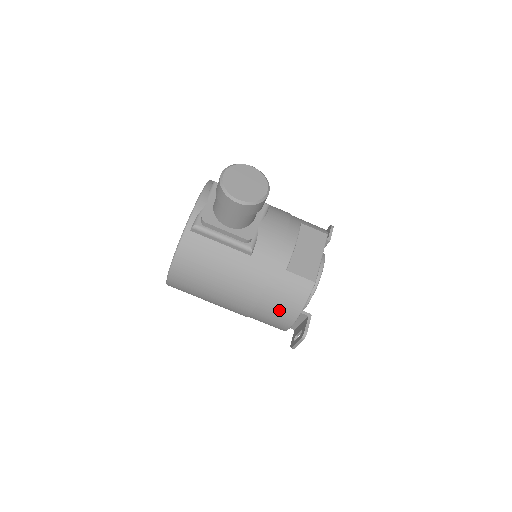
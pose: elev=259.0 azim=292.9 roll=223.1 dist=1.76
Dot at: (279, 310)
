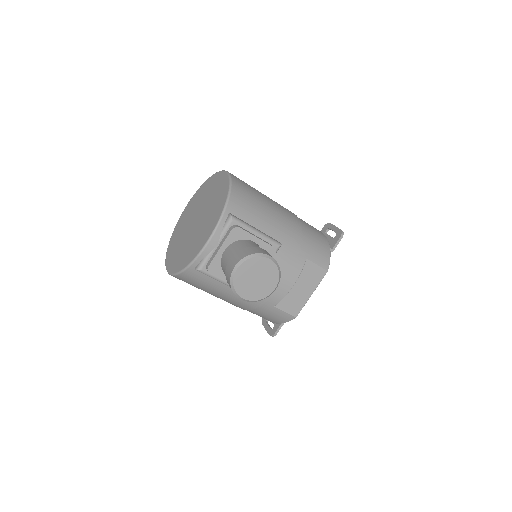
Dot at: occluded
